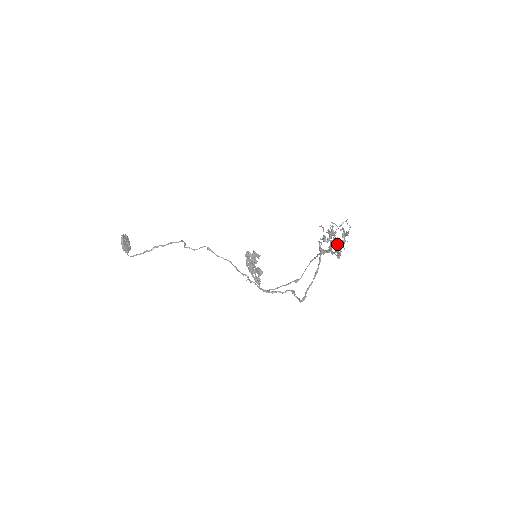
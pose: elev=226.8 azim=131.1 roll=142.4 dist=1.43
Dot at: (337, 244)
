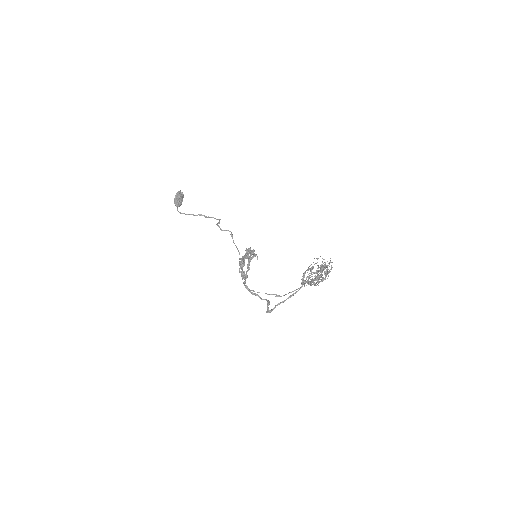
Dot at: occluded
